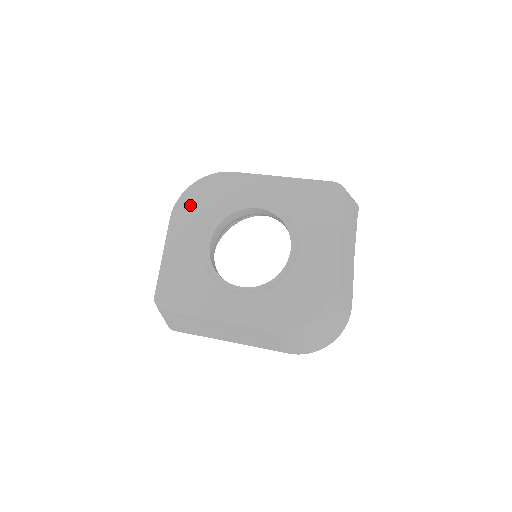
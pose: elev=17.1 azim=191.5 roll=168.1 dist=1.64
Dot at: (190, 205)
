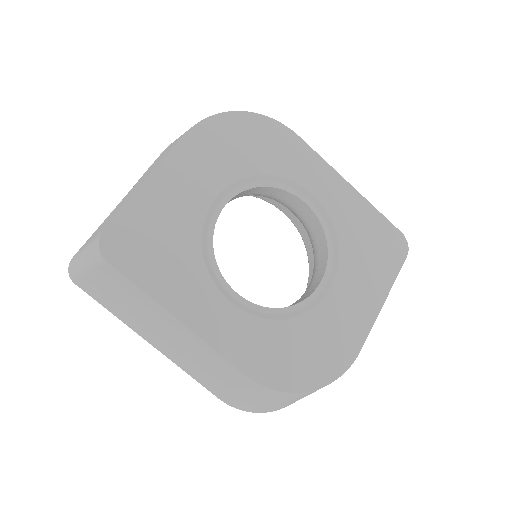
Dot at: (223, 136)
